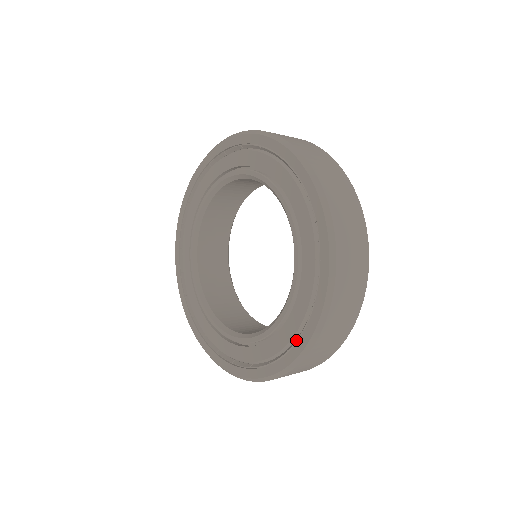
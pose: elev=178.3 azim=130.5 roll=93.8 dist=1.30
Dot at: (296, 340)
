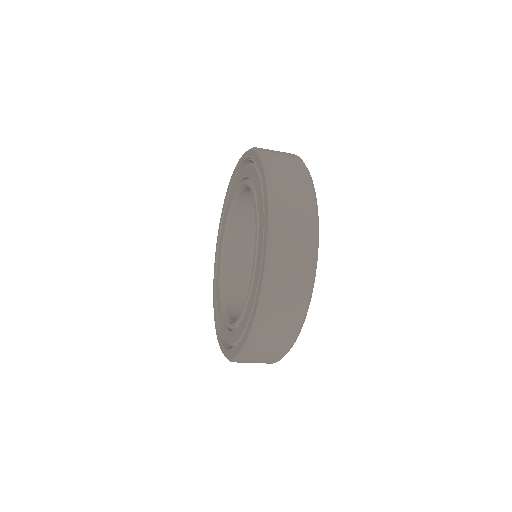
Dot at: (263, 242)
